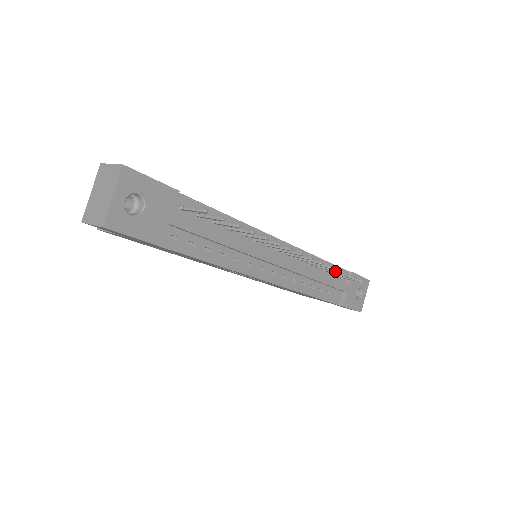
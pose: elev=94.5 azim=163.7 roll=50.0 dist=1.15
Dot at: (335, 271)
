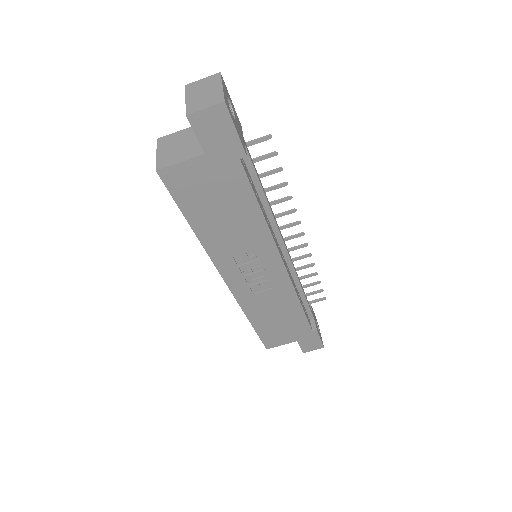
Dot at: (314, 274)
